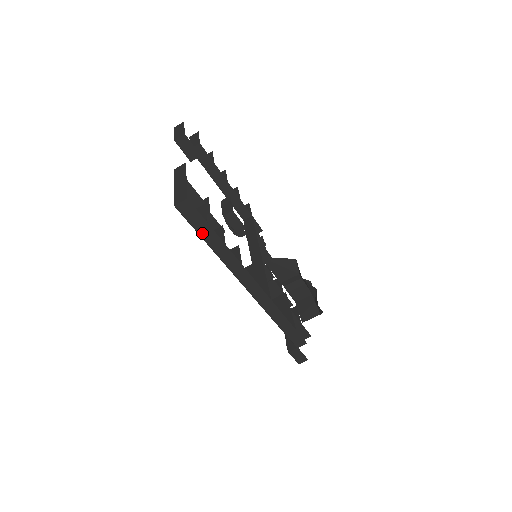
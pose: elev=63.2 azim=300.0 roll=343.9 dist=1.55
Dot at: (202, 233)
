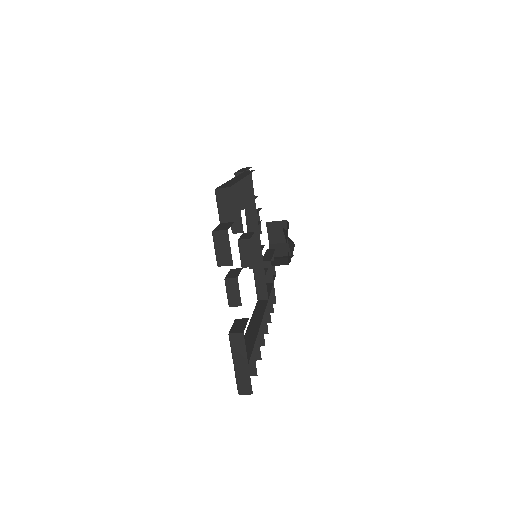
Dot at: occluded
